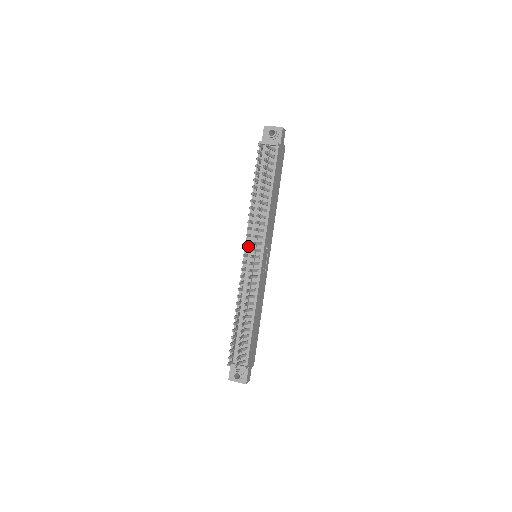
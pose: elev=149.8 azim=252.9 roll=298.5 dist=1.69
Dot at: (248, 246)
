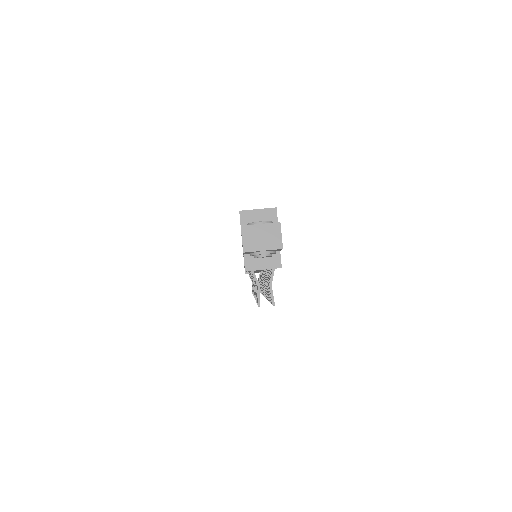
Dot at: occluded
